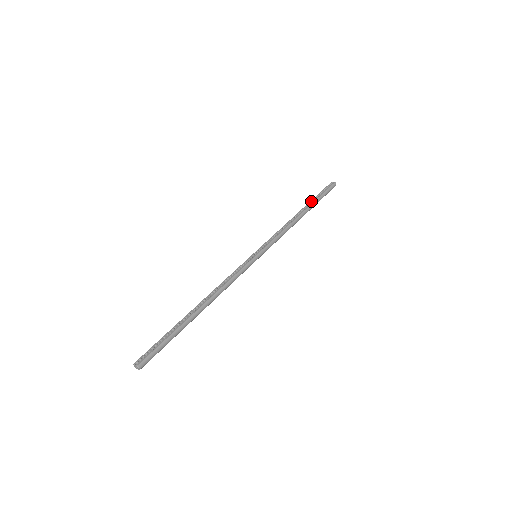
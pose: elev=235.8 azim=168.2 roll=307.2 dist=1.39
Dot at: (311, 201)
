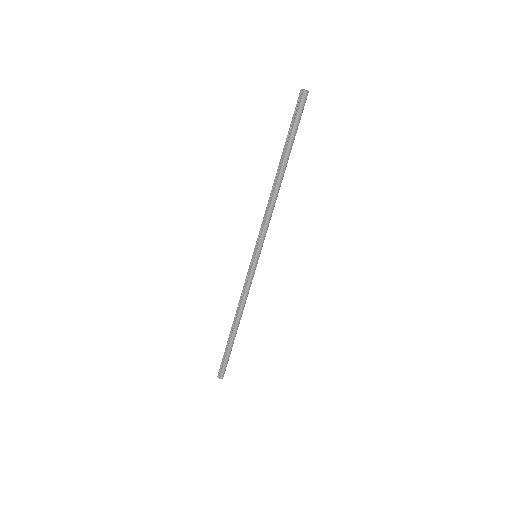
Dot at: (284, 148)
